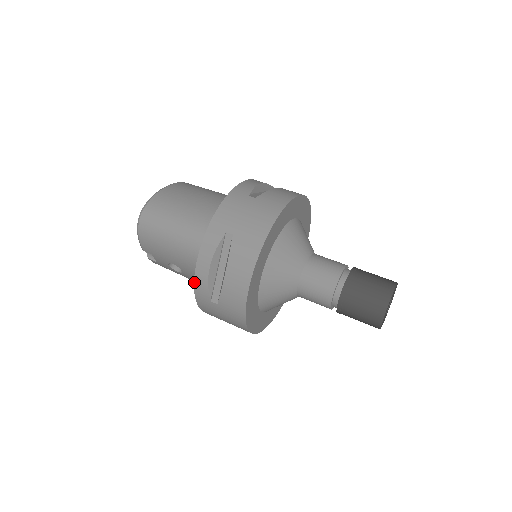
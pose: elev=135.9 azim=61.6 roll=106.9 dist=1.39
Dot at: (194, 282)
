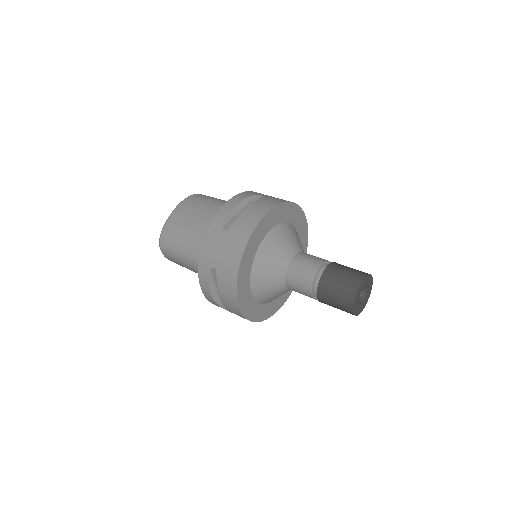
Dot at: occluded
